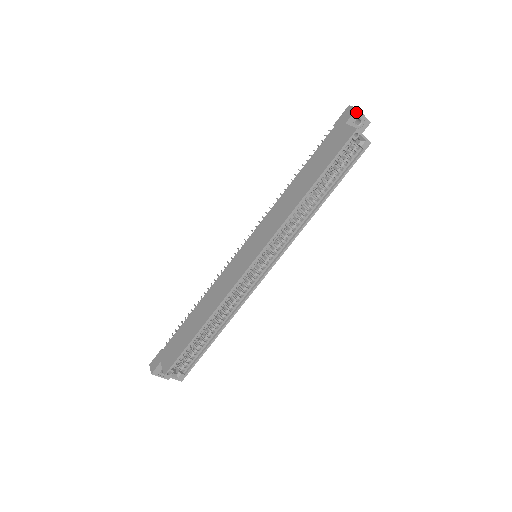
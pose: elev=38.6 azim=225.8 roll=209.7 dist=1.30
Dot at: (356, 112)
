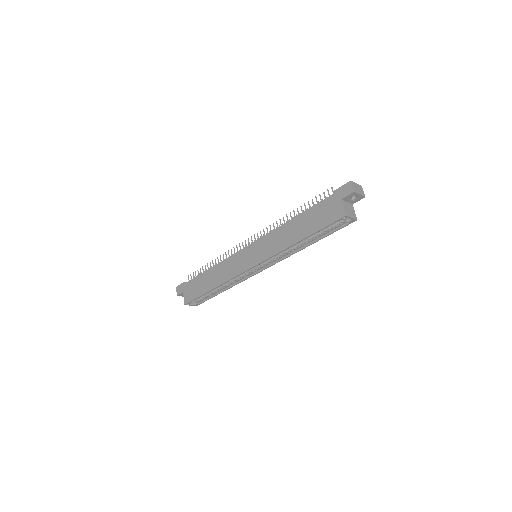
Dot at: (353, 193)
